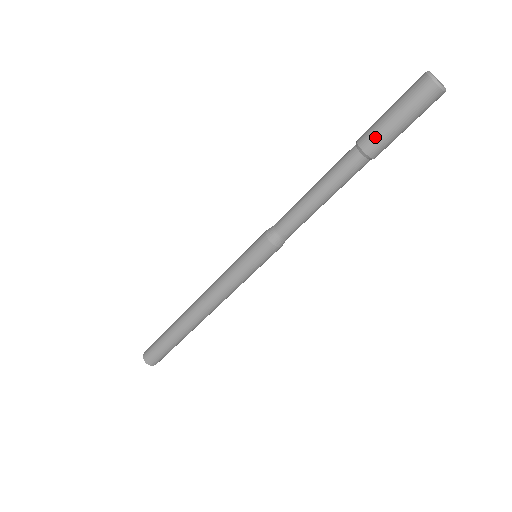
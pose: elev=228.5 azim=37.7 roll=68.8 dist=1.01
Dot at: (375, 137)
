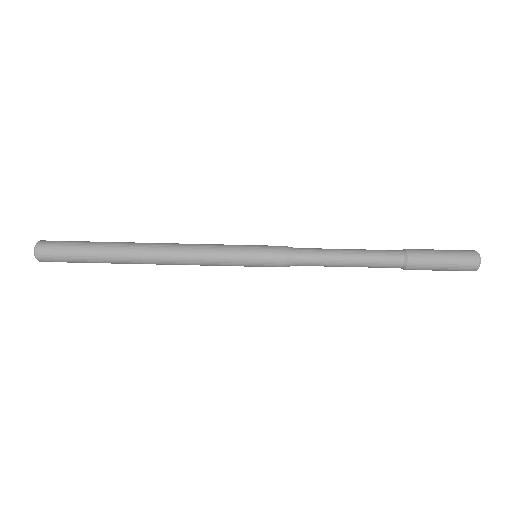
Dot at: (419, 249)
